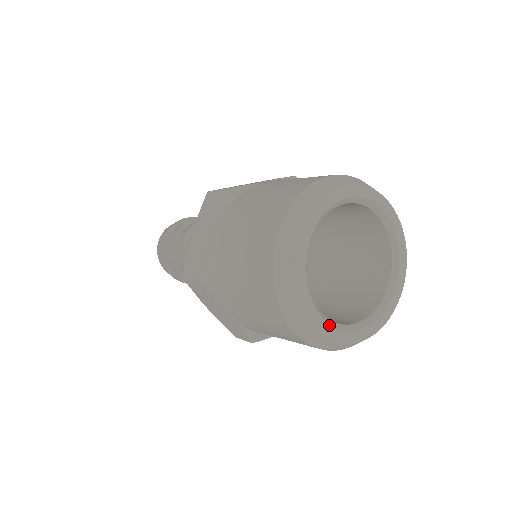
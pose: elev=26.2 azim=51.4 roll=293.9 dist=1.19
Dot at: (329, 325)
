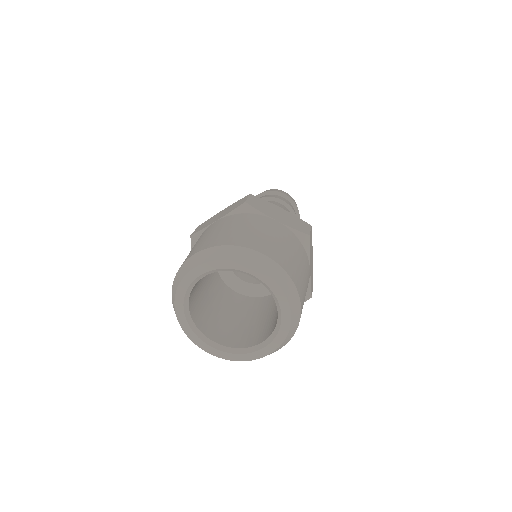
Dot at: (224, 352)
